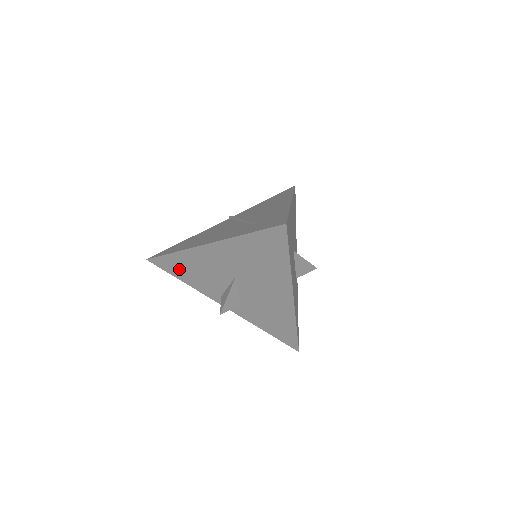
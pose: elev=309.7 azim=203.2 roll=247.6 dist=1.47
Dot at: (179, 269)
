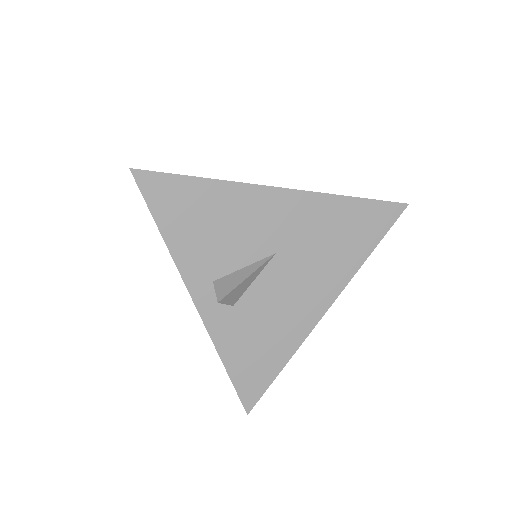
Dot at: (183, 210)
